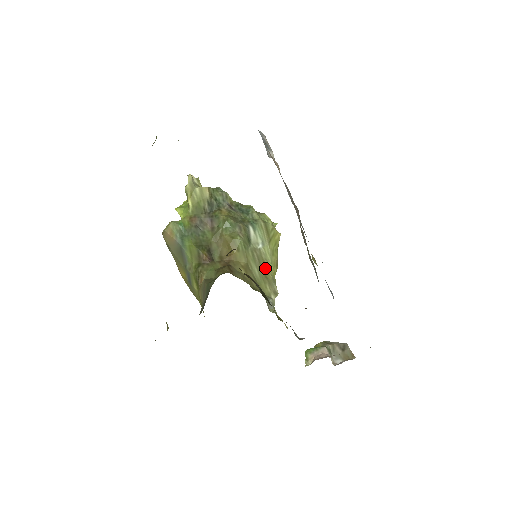
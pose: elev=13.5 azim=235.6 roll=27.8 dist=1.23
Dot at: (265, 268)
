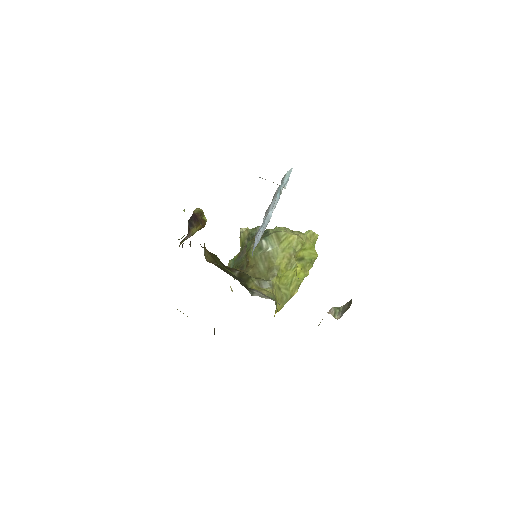
Dot at: (270, 262)
